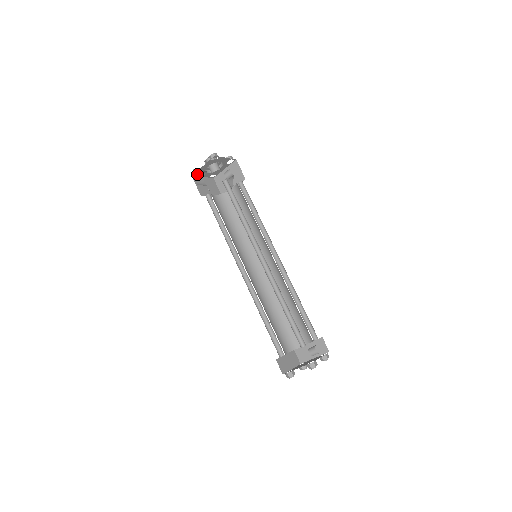
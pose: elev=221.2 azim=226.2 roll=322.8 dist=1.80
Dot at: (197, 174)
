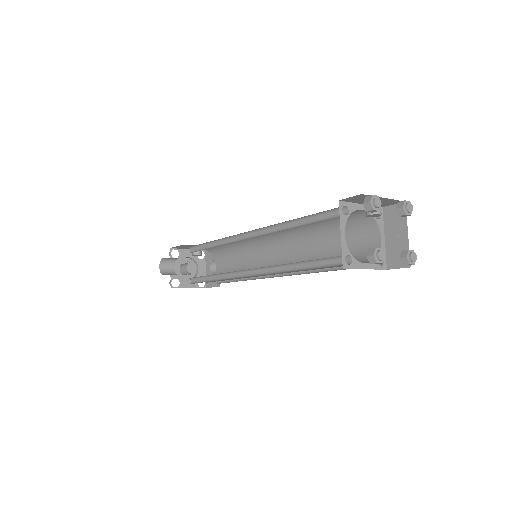
Dot at: (163, 271)
